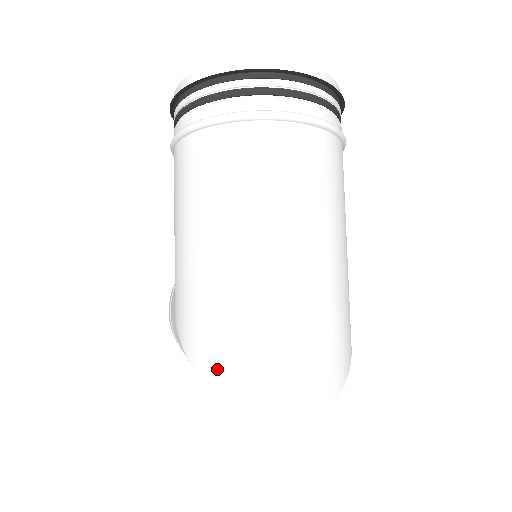
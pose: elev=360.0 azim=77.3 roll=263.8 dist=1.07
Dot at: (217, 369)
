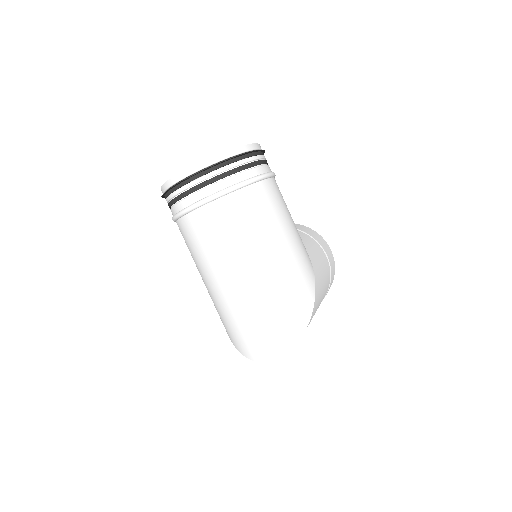
Dot at: (235, 341)
